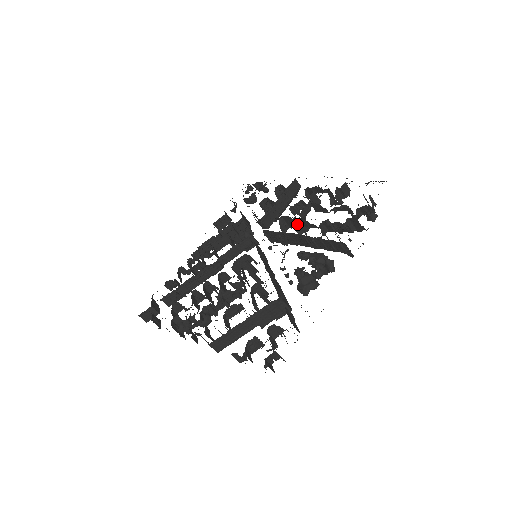
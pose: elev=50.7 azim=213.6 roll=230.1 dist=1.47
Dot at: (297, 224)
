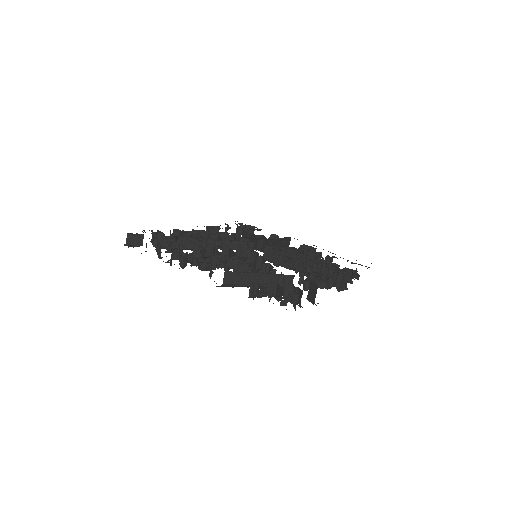
Dot at: occluded
